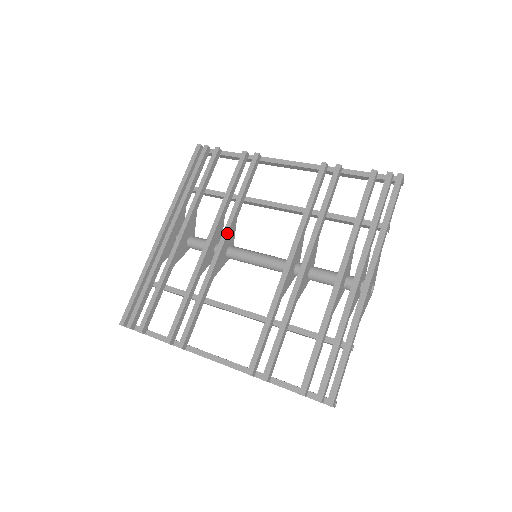
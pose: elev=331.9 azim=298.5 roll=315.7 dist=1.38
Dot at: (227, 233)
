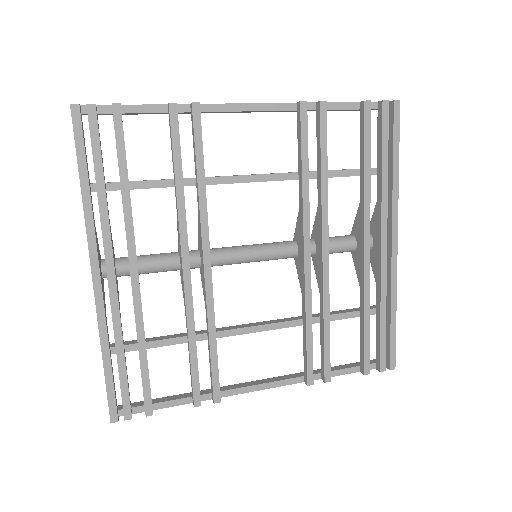
Dot at: (209, 244)
